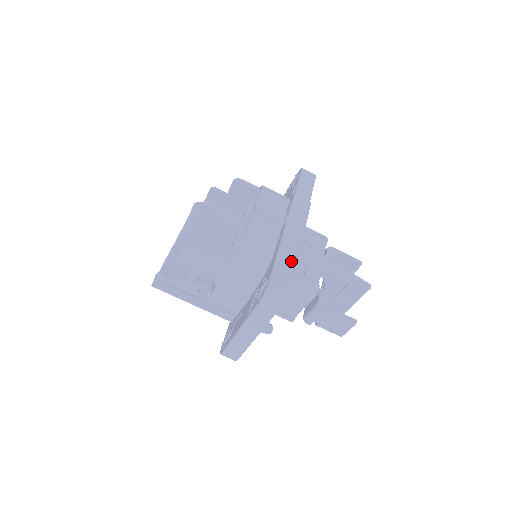
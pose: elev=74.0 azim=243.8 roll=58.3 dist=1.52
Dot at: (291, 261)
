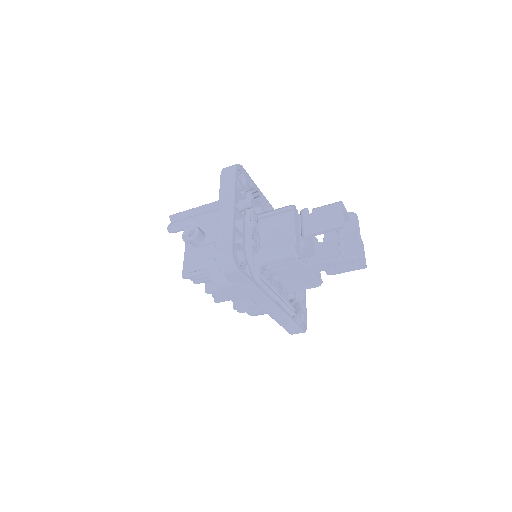
Dot at: (291, 324)
